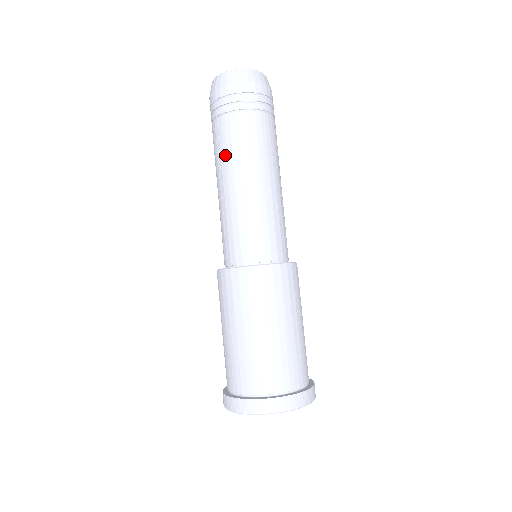
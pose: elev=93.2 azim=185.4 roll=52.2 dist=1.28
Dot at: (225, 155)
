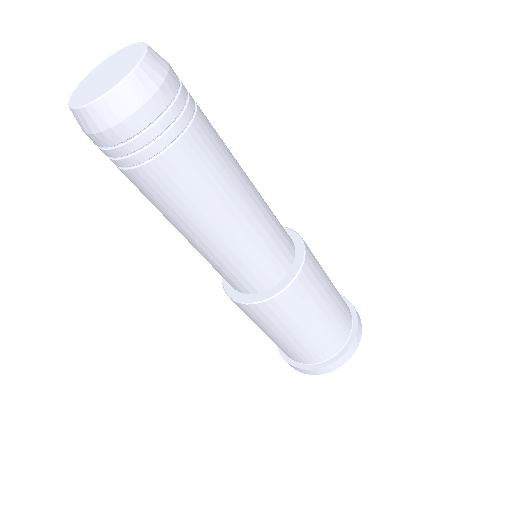
Dot at: occluded
